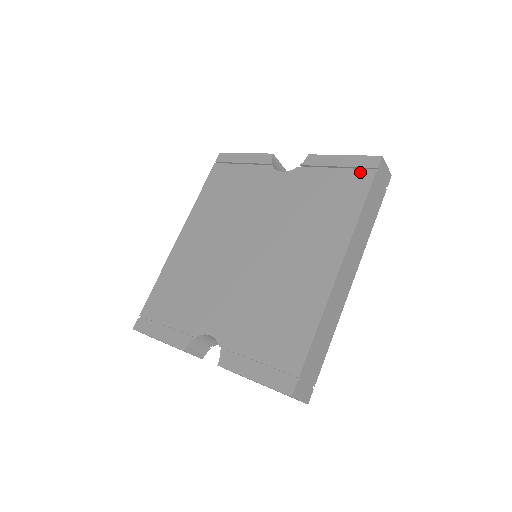
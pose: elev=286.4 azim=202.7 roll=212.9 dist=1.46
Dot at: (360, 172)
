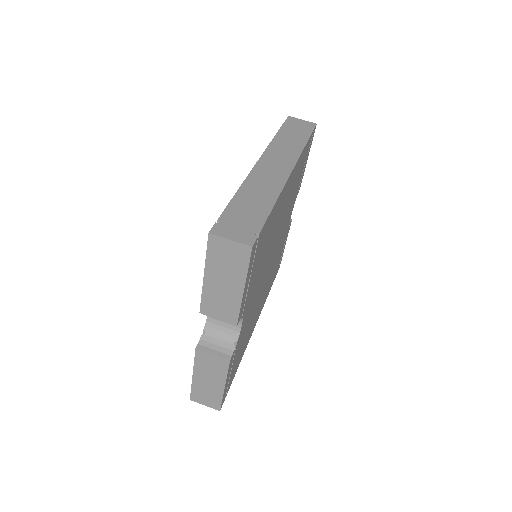
Dot at: occluded
